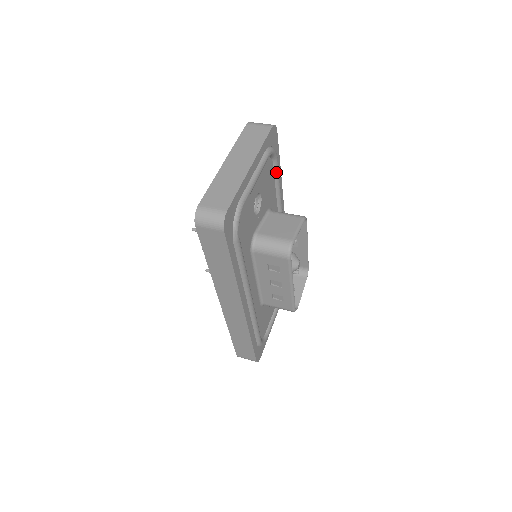
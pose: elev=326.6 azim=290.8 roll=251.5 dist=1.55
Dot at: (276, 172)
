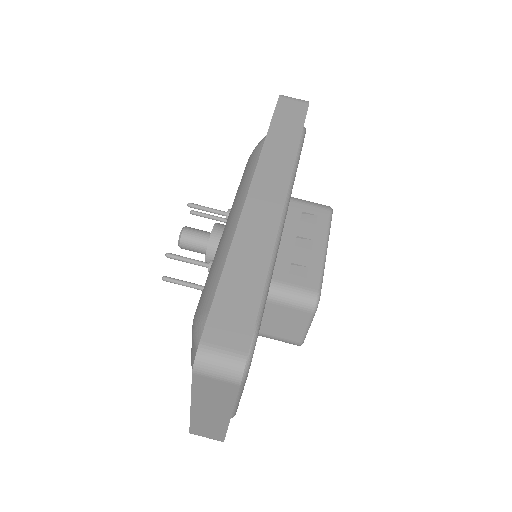
Dot at: occluded
